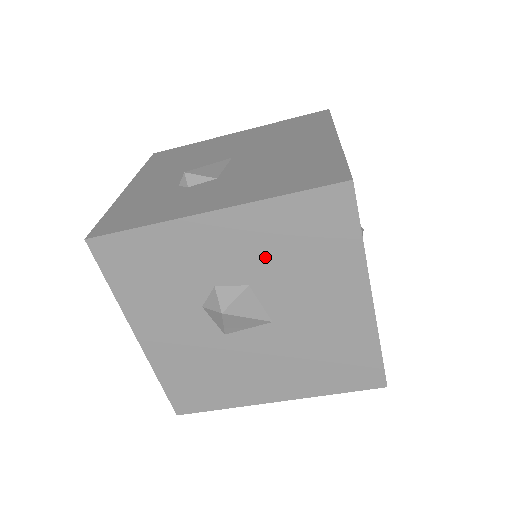
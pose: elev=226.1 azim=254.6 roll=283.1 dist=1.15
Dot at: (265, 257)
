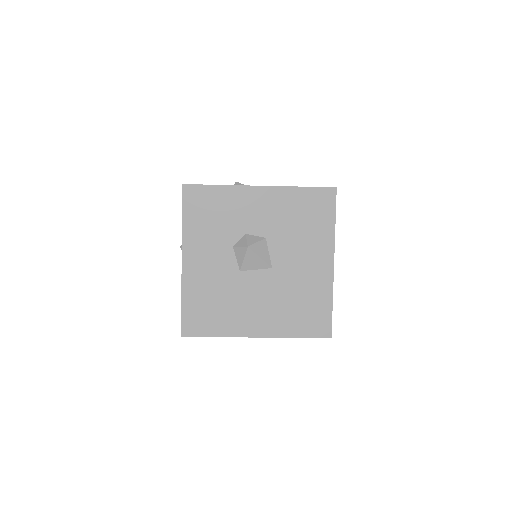
Dot at: (280, 221)
